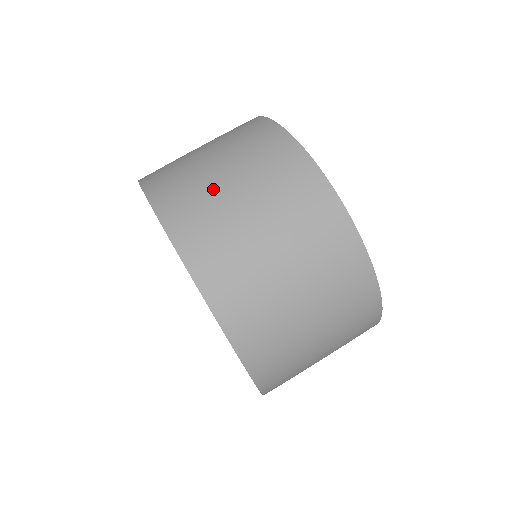
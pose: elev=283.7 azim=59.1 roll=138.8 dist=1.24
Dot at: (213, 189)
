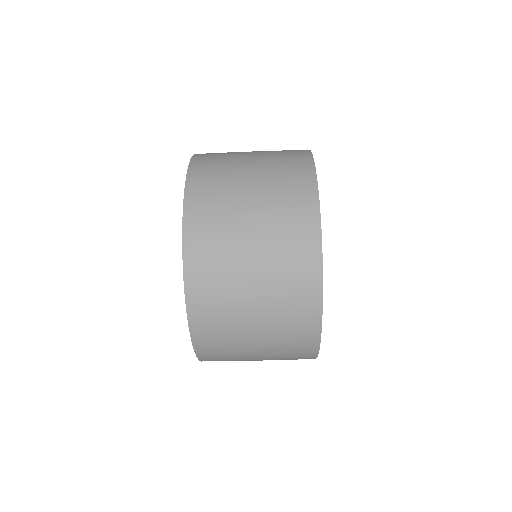
Dot at: occluded
